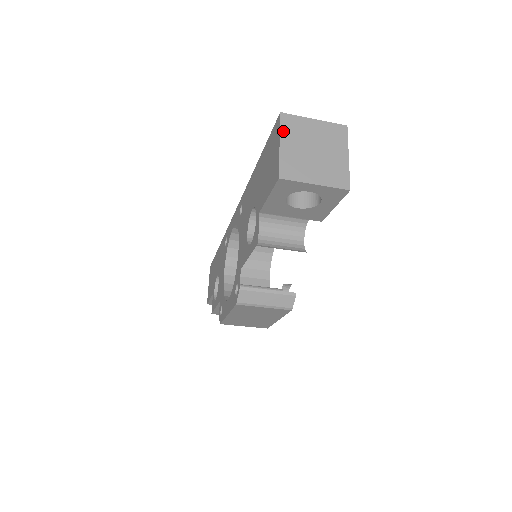
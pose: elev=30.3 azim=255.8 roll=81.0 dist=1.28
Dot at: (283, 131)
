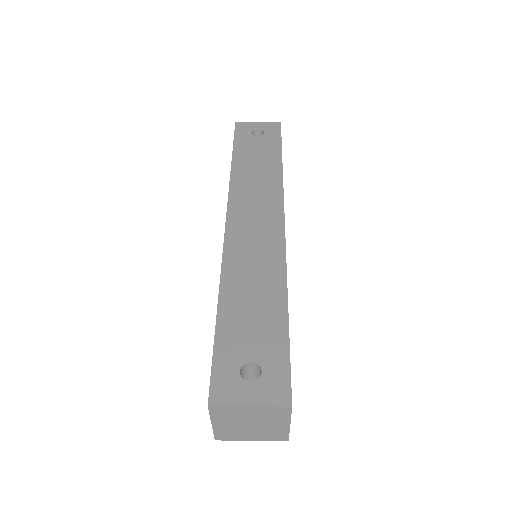
Dot at: (213, 417)
